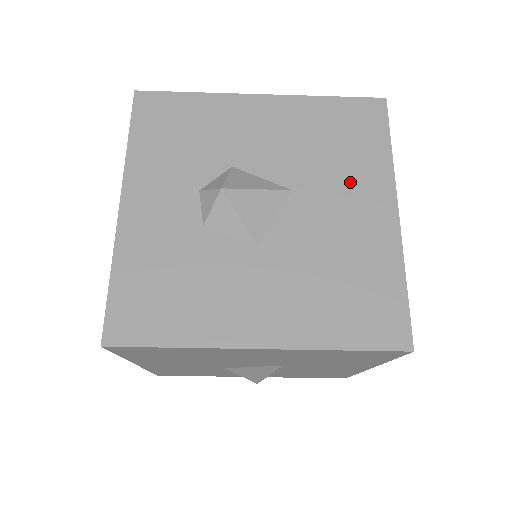
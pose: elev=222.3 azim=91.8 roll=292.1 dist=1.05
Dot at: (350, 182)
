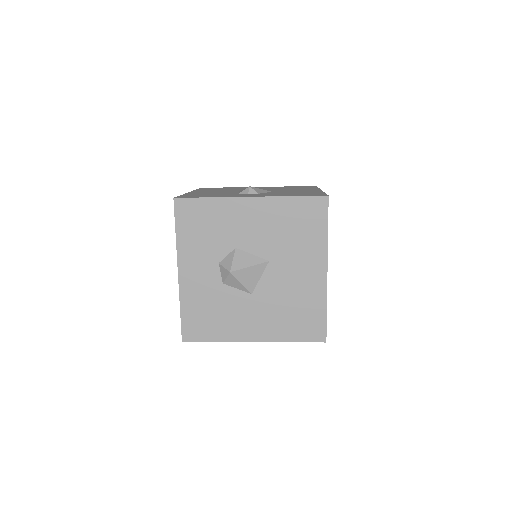
Dot at: (302, 255)
